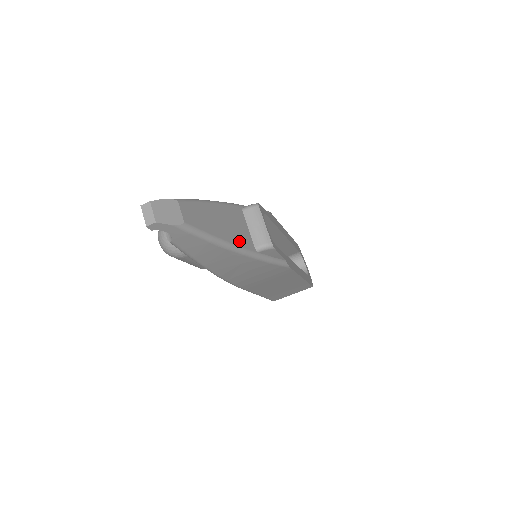
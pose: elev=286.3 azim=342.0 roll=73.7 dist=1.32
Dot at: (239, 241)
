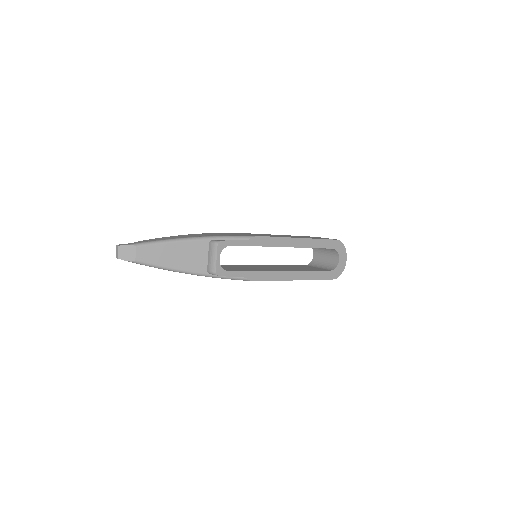
Dot at: (190, 267)
